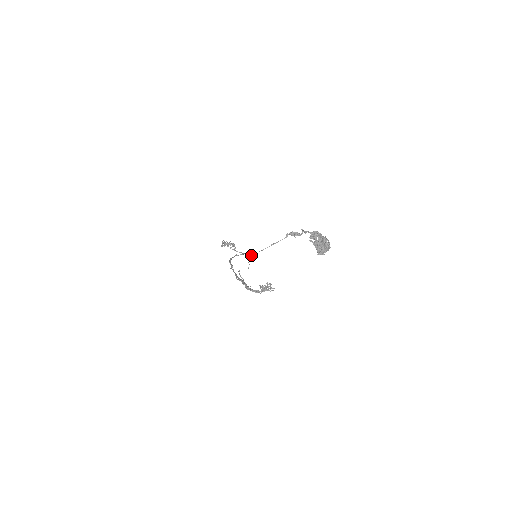
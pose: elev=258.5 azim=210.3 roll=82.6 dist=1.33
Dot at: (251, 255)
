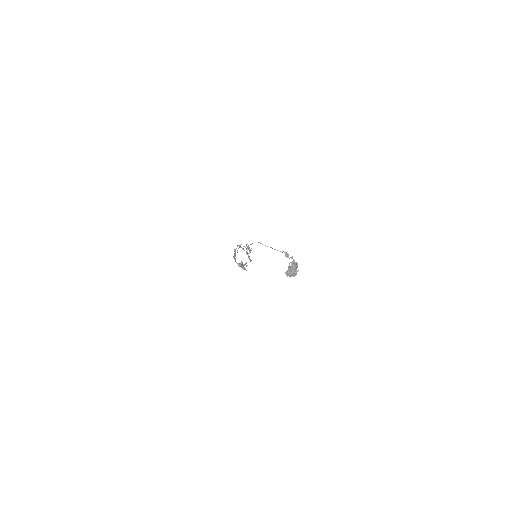
Dot at: occluded
